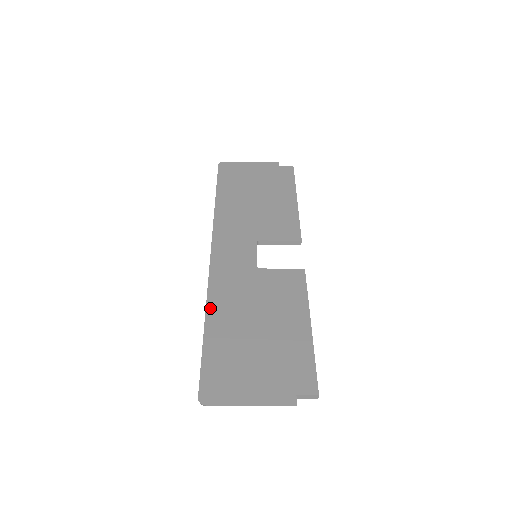
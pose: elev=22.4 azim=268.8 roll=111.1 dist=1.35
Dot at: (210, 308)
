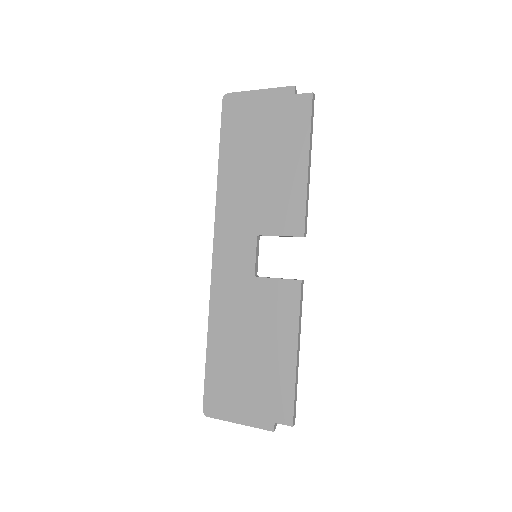
Dot at: (211, 323)
